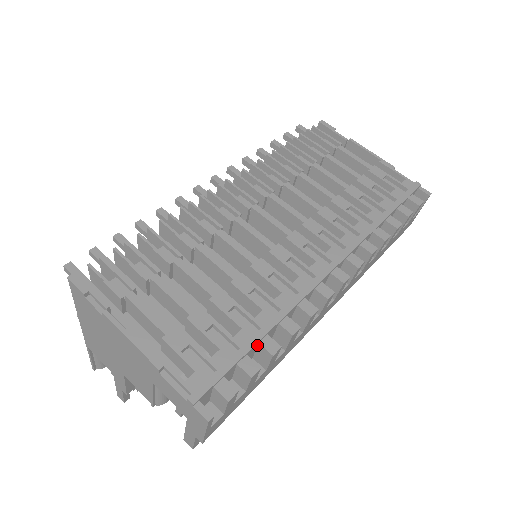
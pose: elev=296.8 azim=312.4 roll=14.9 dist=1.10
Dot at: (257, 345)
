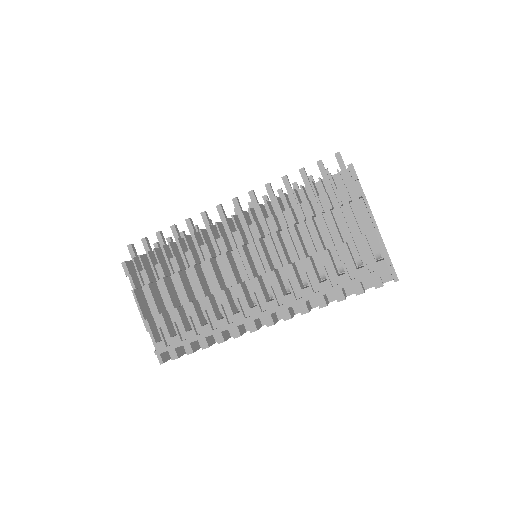
Dot at: (199, 339)
